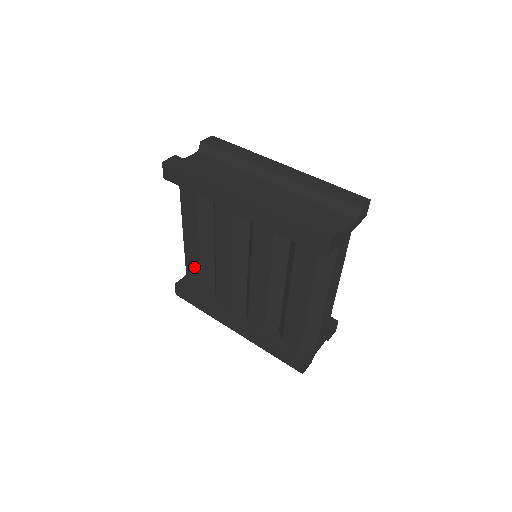
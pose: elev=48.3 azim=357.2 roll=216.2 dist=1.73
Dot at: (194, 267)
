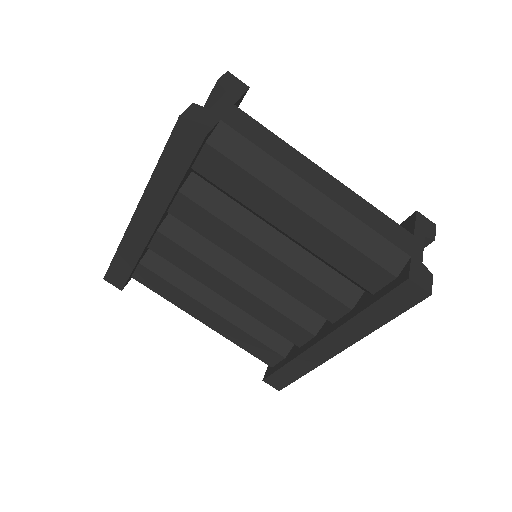
Dot at: (245, 340)
